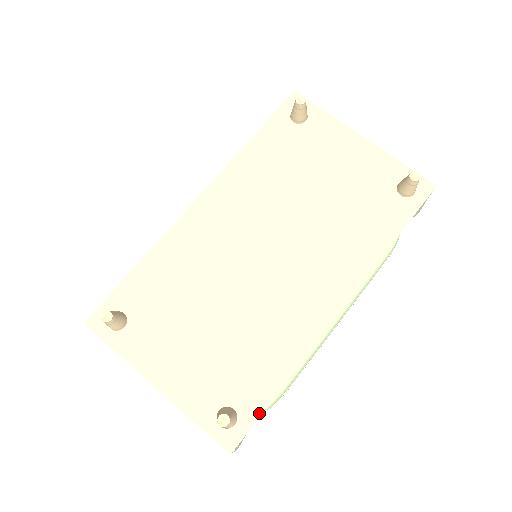
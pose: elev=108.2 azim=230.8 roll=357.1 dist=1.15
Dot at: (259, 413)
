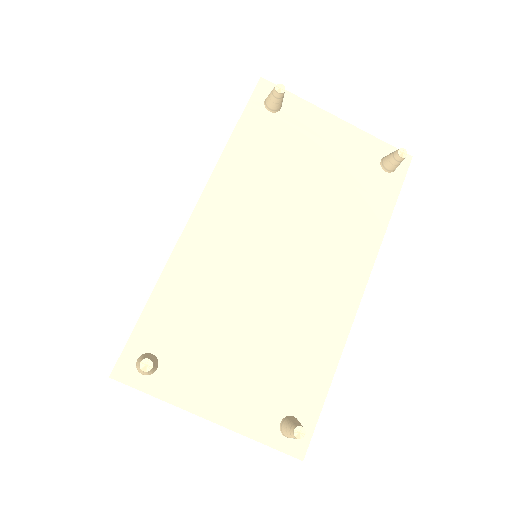
Dot at: (318, 412)
